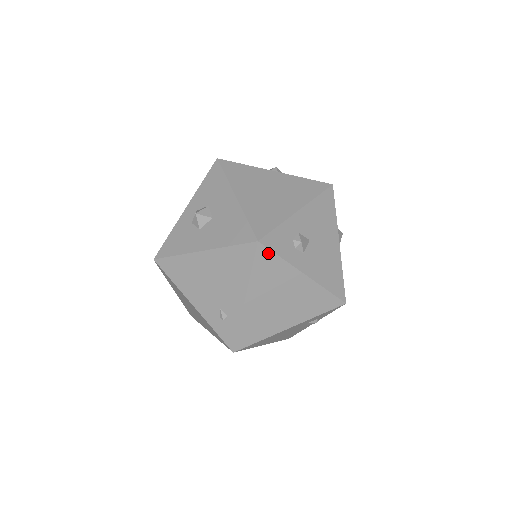
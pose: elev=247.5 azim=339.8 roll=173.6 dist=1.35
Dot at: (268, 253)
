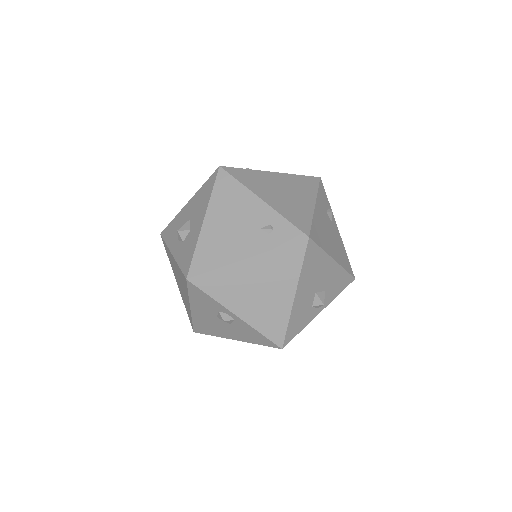
Dot at: (235, 170)
